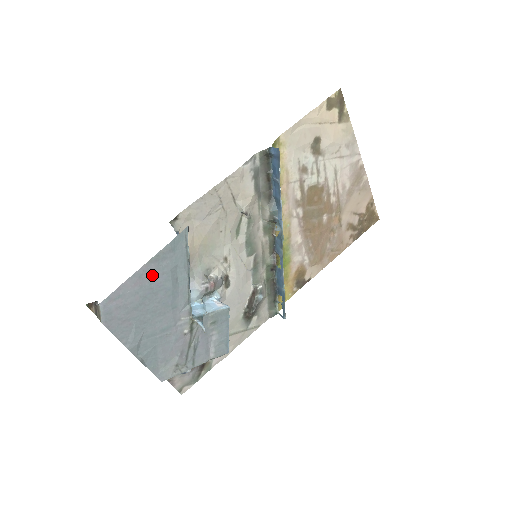
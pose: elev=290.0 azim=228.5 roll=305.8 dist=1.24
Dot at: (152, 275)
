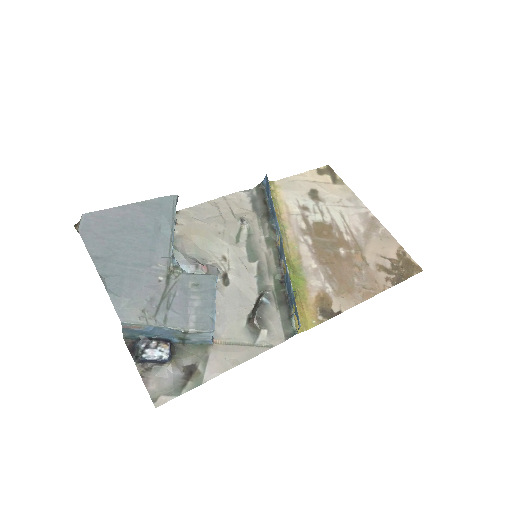
Dot at: (136, 214)
